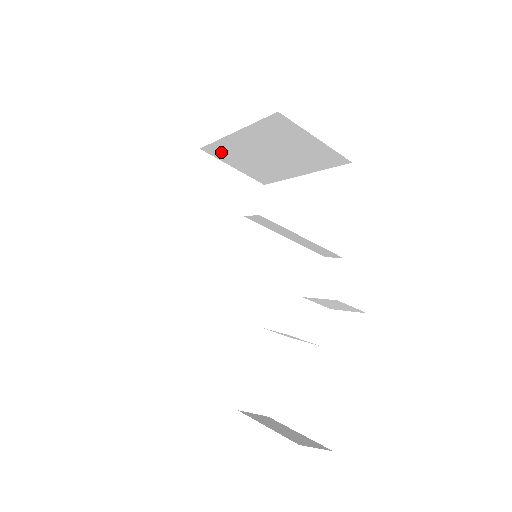
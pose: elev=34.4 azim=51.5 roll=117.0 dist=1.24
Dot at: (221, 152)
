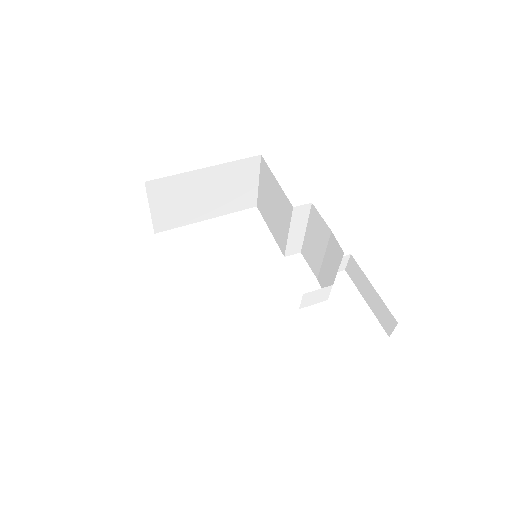
Dot at: (163, 188)
